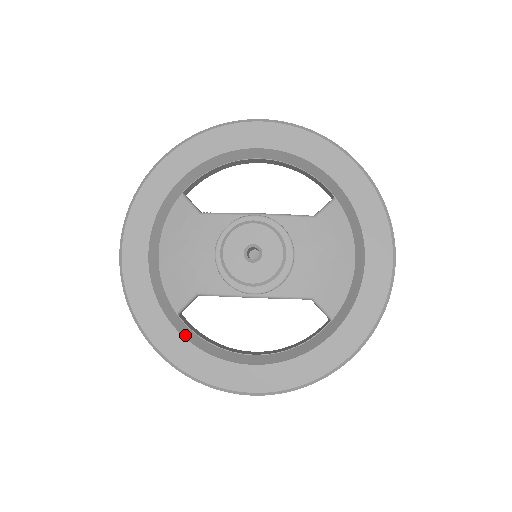
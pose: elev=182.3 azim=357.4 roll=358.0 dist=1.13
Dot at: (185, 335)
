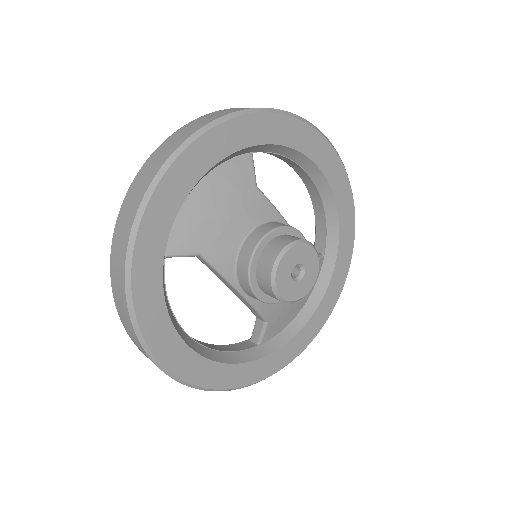
Dot at: occluded
